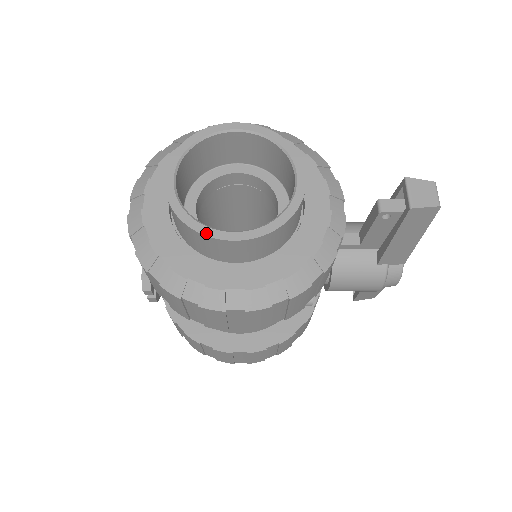
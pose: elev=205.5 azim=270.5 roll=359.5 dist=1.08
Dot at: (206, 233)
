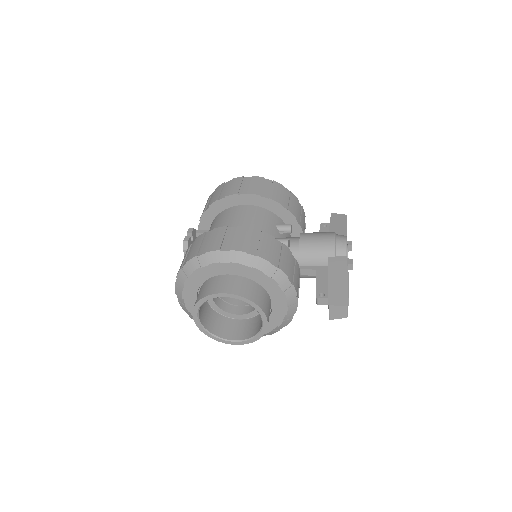
Dot at: (222, 342)
